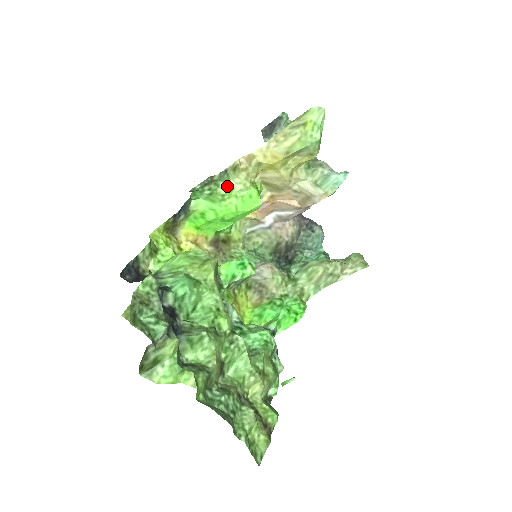
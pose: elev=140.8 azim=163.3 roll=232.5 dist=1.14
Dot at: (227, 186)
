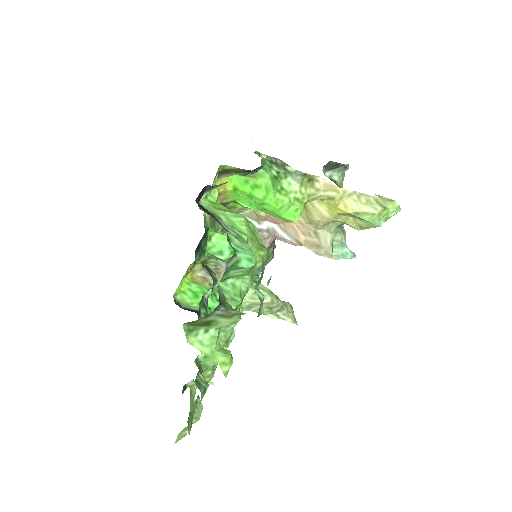
Dot at: (292, 185)
